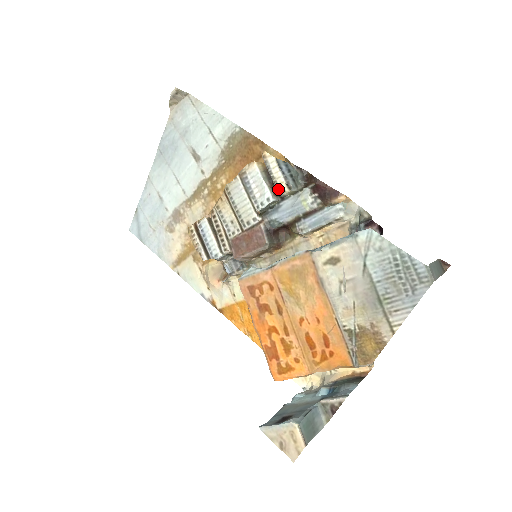
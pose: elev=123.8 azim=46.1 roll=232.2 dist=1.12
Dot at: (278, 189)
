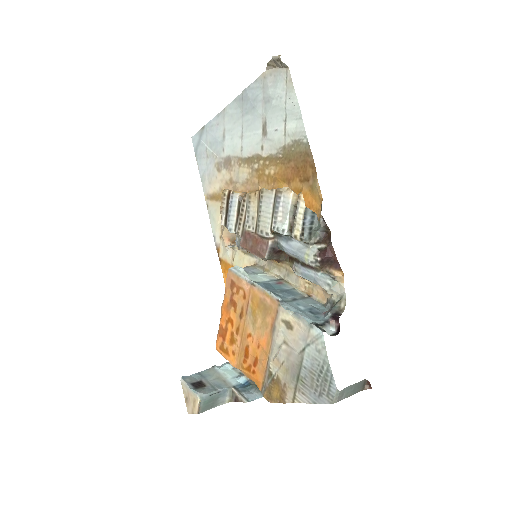
Dot at: (293, 232)
